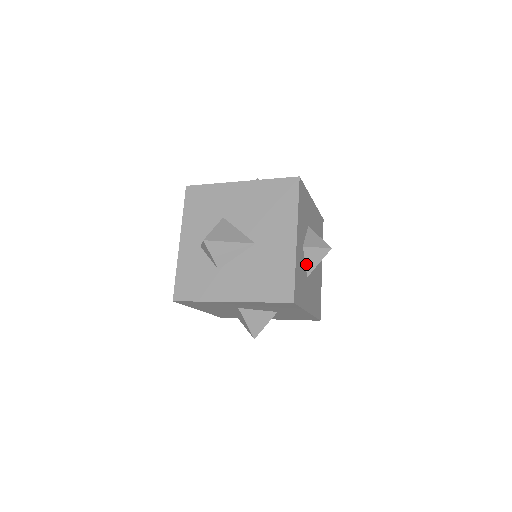
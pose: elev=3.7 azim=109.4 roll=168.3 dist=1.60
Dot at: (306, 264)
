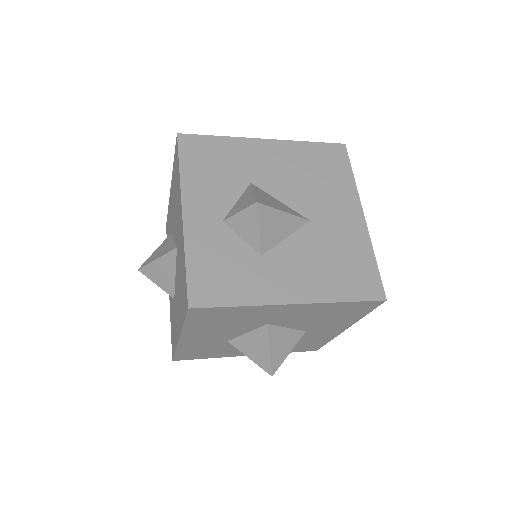
Dot at: occluded
